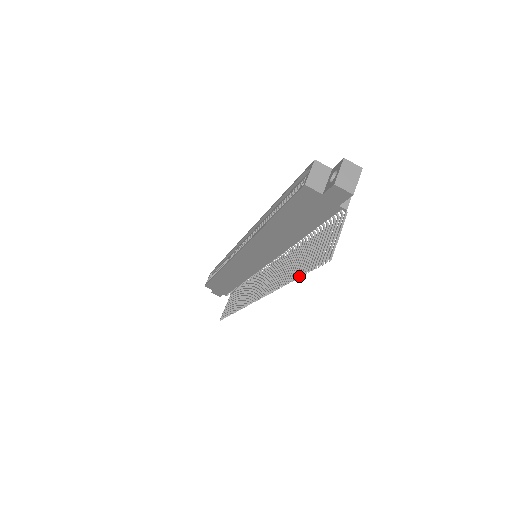
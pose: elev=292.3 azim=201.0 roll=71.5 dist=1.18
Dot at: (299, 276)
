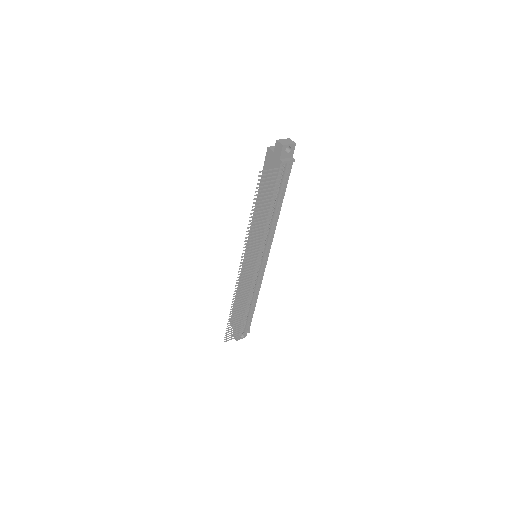
Dot at: (252, 206)
